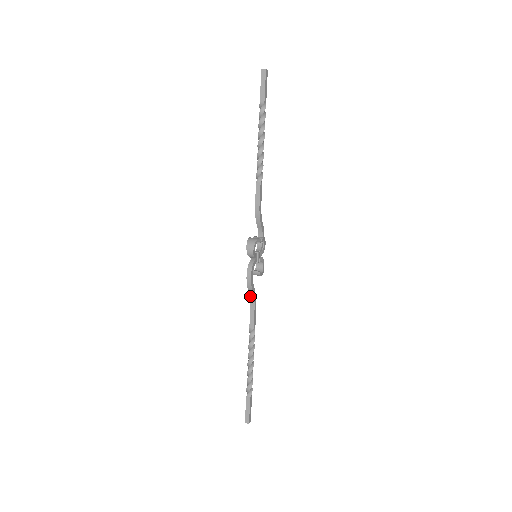
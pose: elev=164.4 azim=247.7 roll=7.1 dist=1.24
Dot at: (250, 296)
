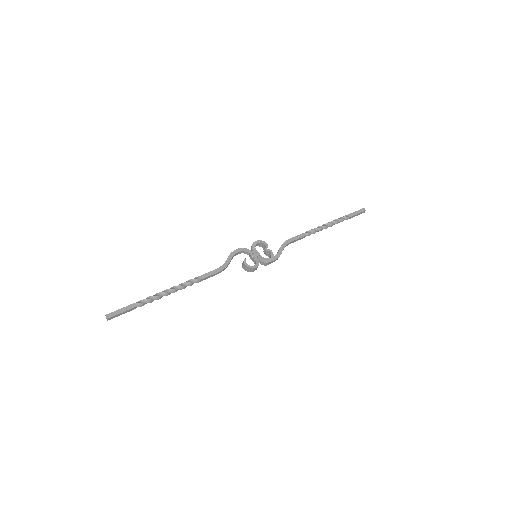
Dot at: (224, 265)
